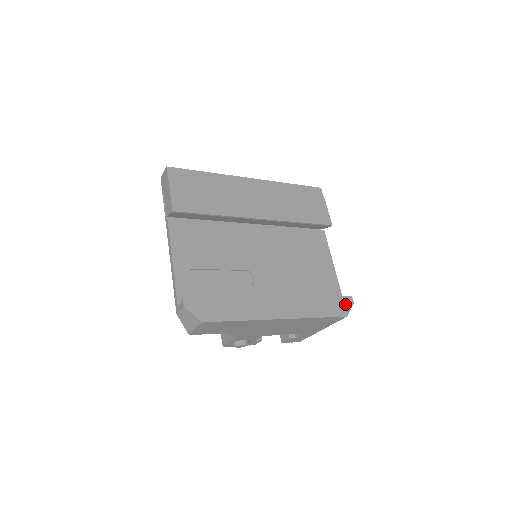
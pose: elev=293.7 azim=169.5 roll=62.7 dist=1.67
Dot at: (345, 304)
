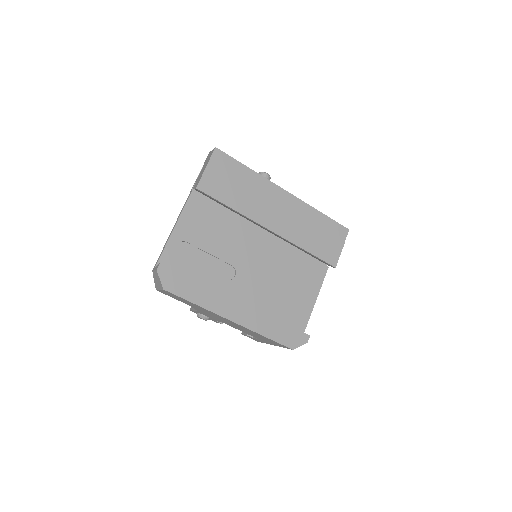
Dot at: (299, 339)
